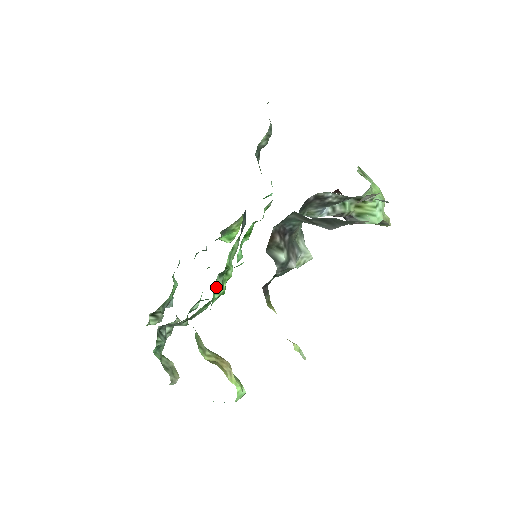
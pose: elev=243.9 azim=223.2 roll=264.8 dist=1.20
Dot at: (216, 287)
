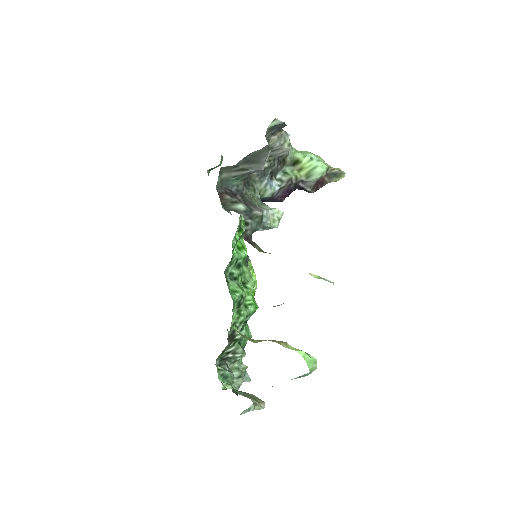
Dot at: (232, 288)
